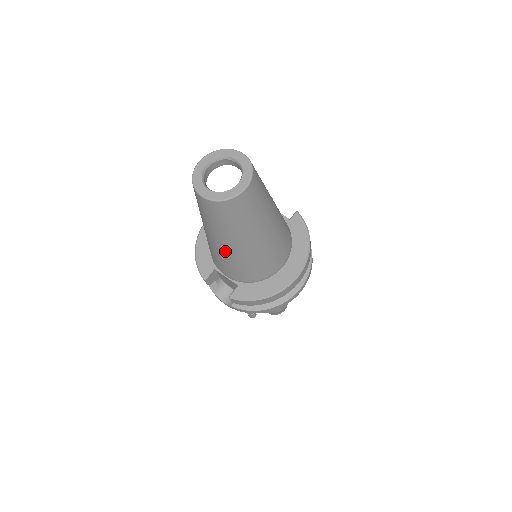
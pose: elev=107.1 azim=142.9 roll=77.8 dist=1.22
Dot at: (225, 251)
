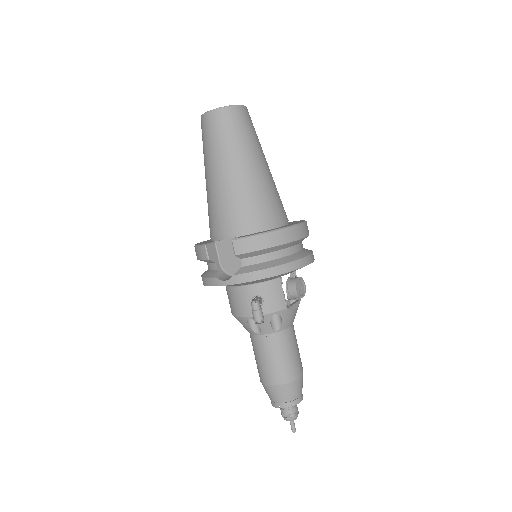
Dot at: (227, 181)
